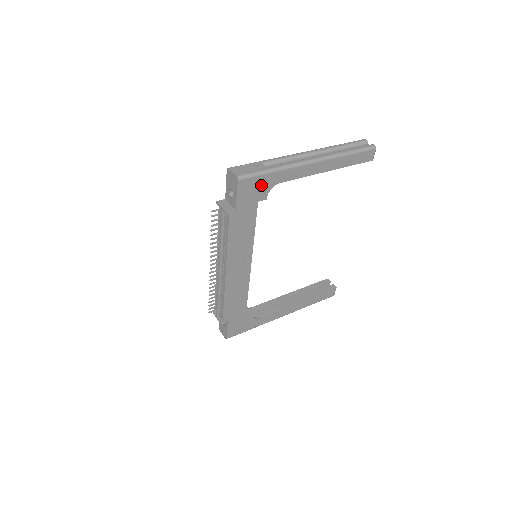
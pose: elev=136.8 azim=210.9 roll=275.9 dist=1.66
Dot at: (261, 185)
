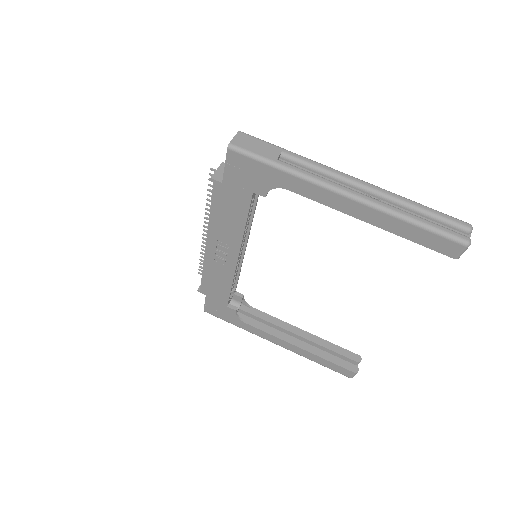
Dot at: (260, 175)
